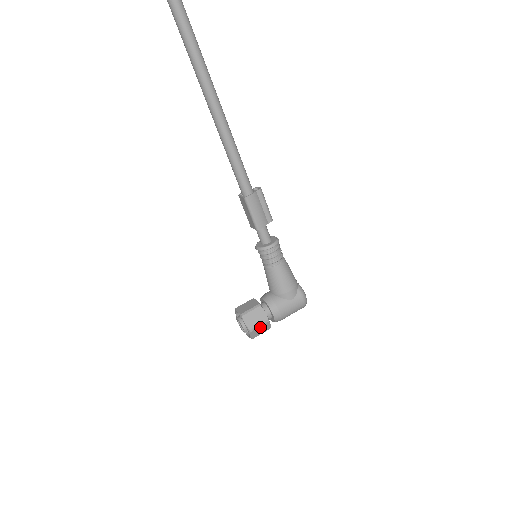
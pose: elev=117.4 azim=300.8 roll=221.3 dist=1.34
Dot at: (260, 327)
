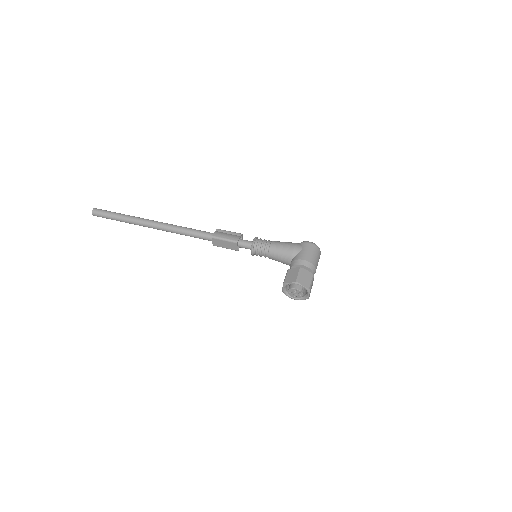
Dot at: (301, 276)
